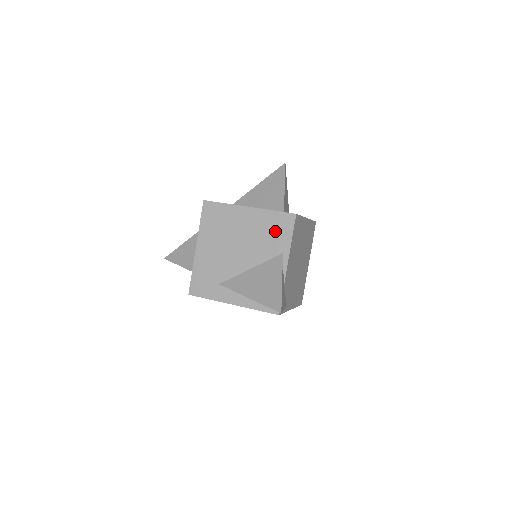
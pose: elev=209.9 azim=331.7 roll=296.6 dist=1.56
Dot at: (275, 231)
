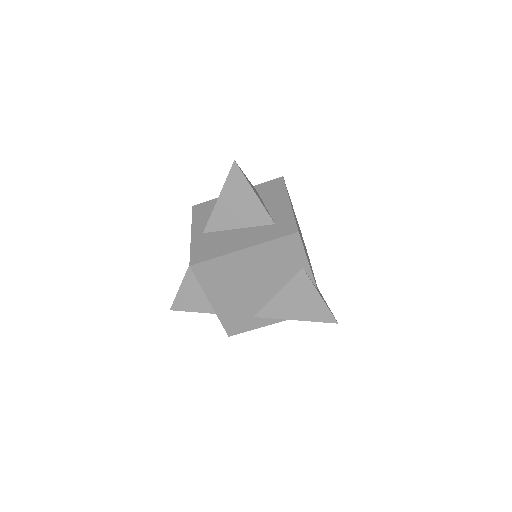
Dot at: (284, 255)
